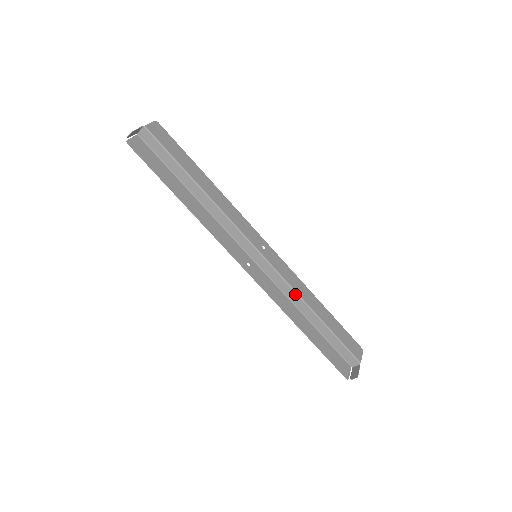
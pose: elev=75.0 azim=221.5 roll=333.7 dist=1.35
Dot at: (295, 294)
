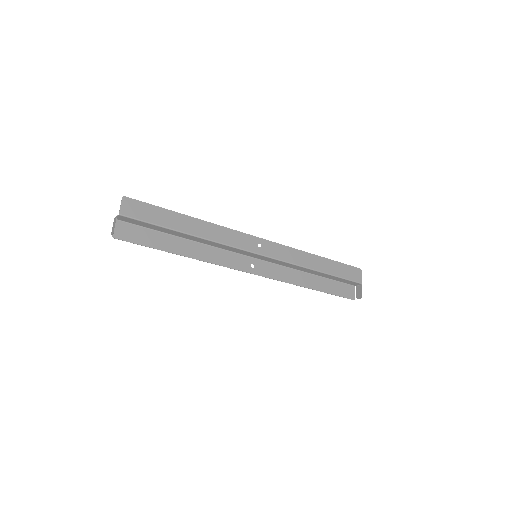
Dot at: (297, 266)
